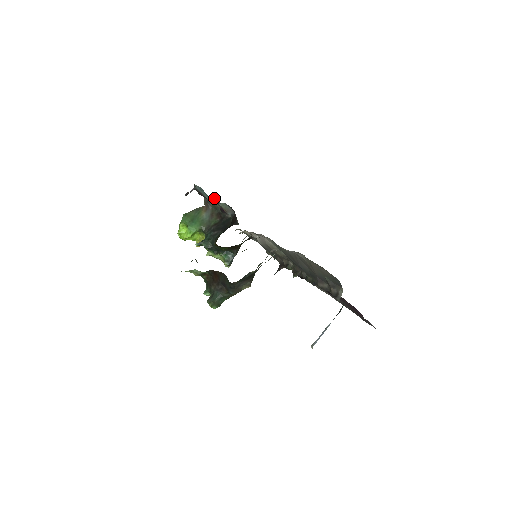
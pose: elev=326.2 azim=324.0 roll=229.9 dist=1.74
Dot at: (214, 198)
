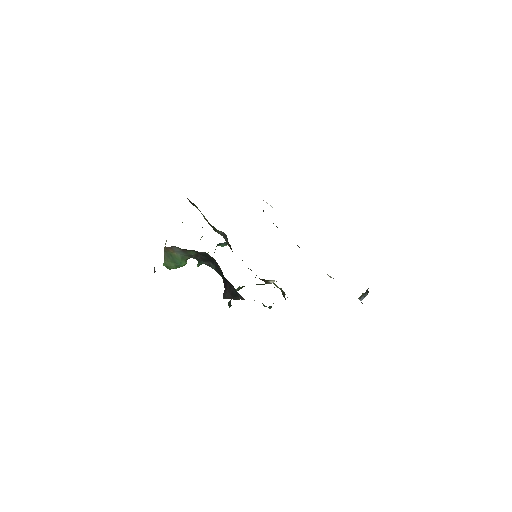
Dot at: occluded
